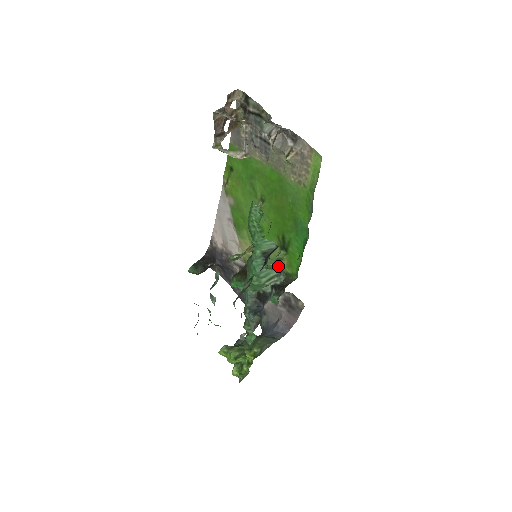
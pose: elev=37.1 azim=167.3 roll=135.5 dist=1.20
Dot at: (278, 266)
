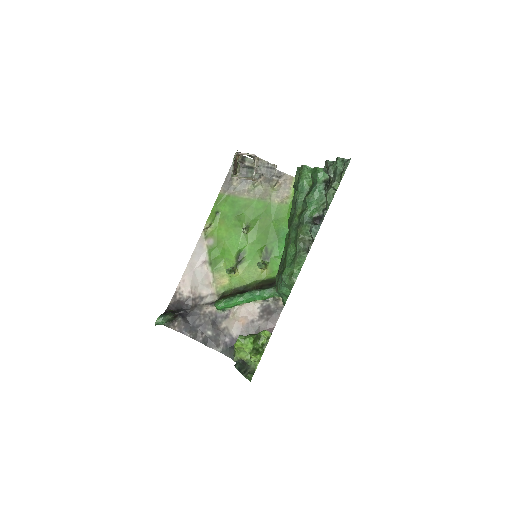
Dot at: (259, 278)
